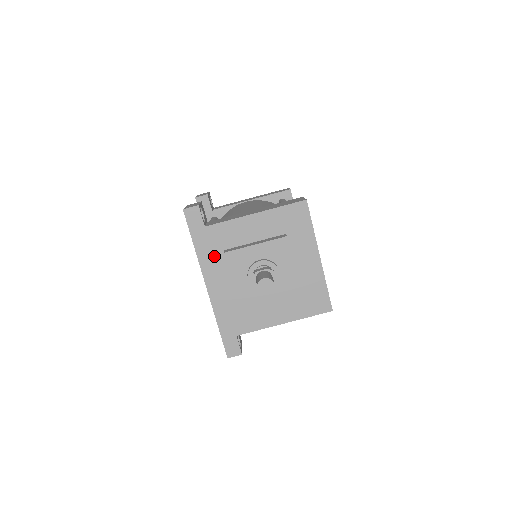
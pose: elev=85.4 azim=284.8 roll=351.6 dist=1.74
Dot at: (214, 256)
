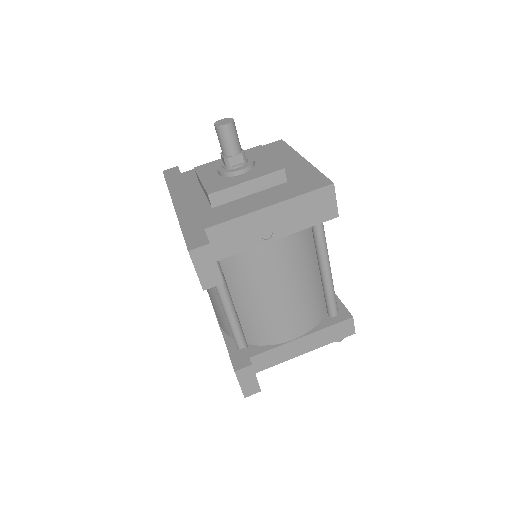
Dot at: (186, 185)
